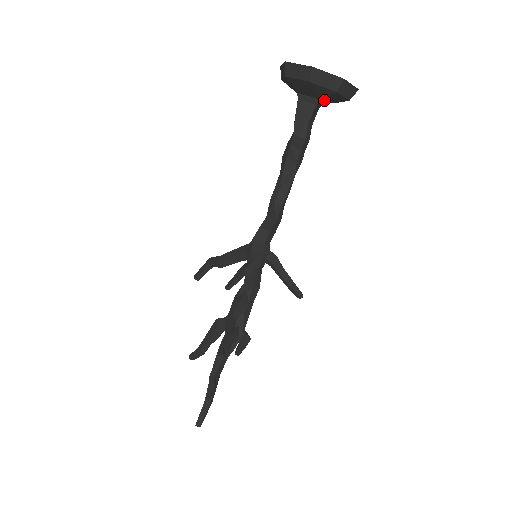
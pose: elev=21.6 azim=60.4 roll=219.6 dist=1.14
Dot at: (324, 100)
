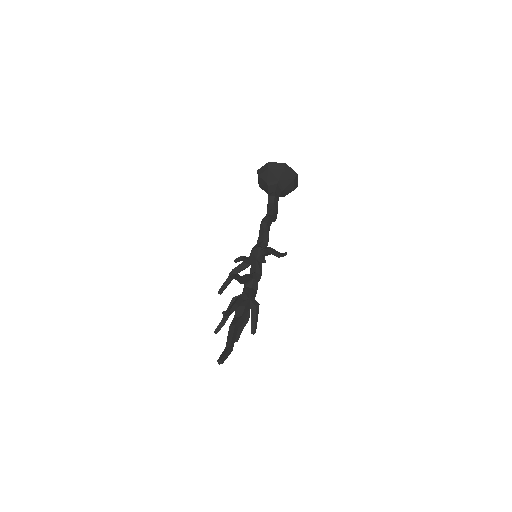
Dot at: (281, 181)
